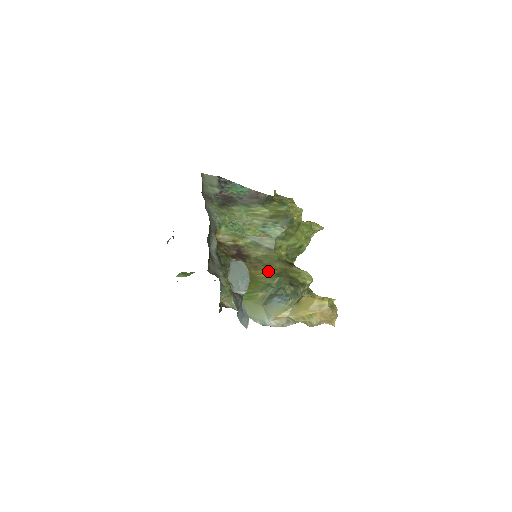
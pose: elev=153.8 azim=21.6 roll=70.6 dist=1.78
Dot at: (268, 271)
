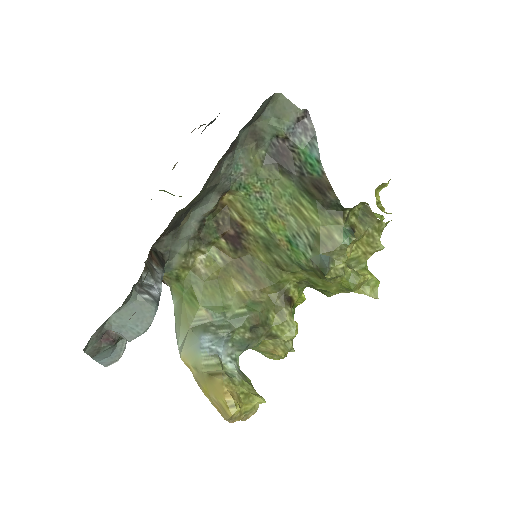
Dot at: (250, 287)
